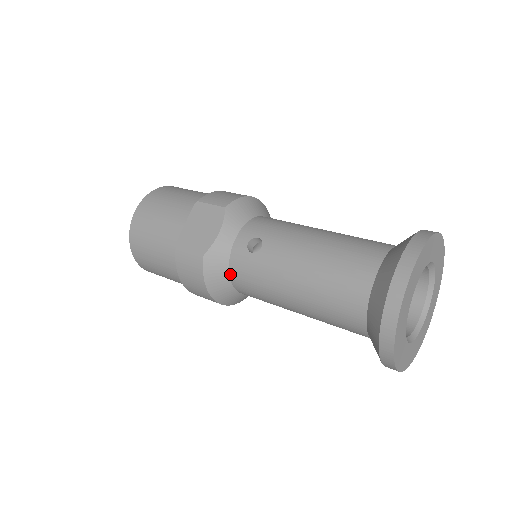
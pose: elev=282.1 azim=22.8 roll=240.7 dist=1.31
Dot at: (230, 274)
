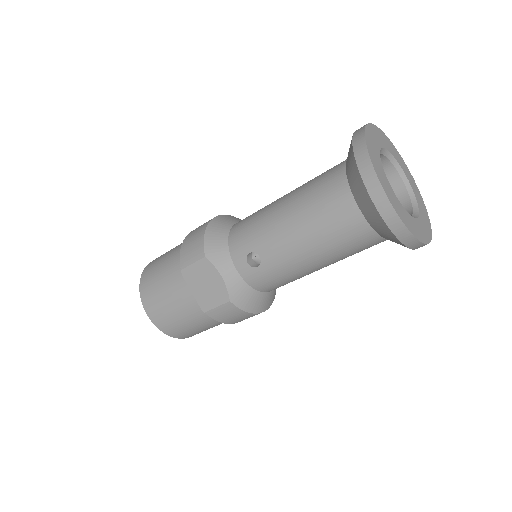
Dot at: (257, 290)
